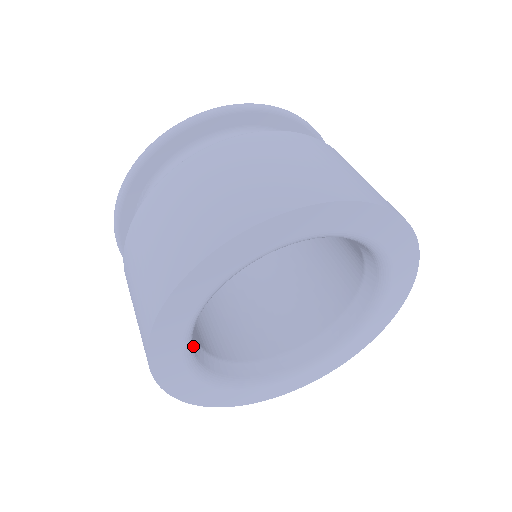
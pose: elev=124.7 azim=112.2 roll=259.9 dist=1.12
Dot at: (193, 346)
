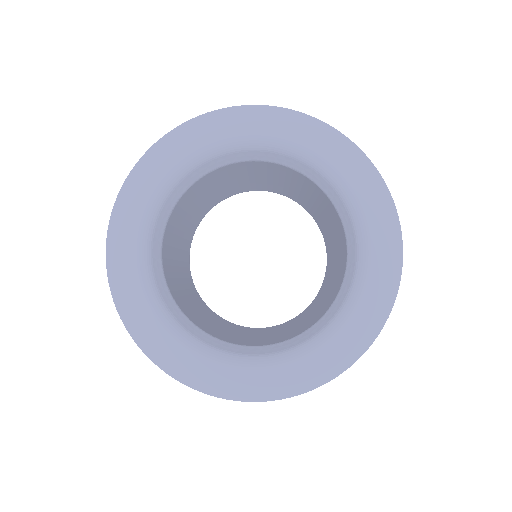
Dot at: (153, 243)
